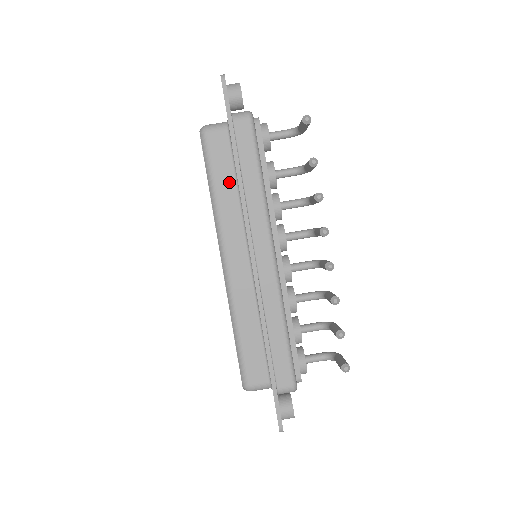
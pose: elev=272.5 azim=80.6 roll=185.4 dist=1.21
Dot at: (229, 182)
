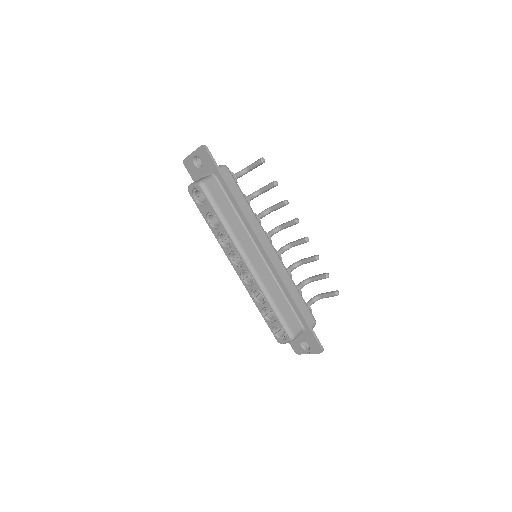
Dot at: (231, 212)
